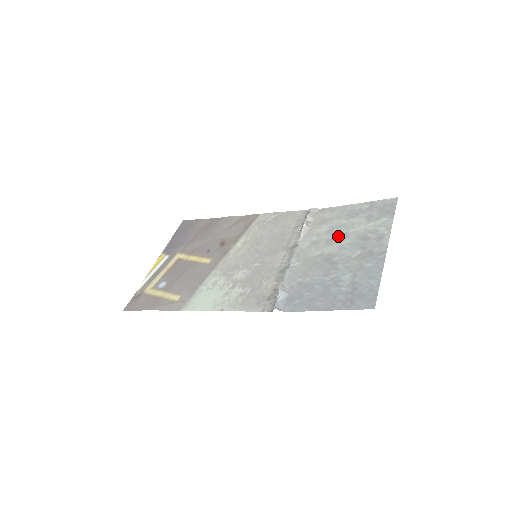
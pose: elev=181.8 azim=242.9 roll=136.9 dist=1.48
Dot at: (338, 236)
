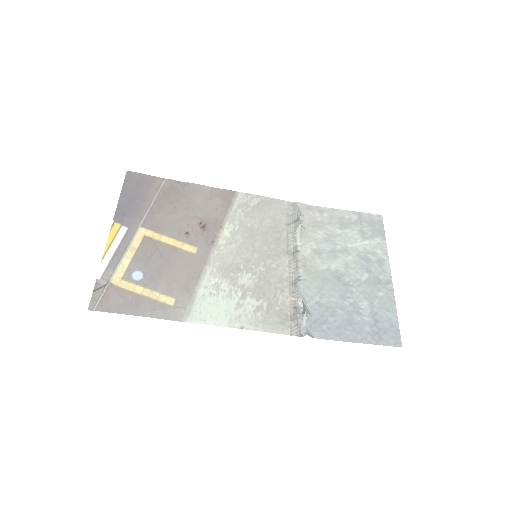
Dot at: (339, 249)
